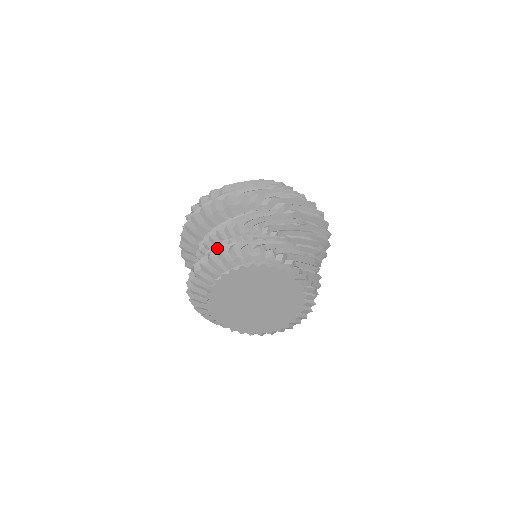
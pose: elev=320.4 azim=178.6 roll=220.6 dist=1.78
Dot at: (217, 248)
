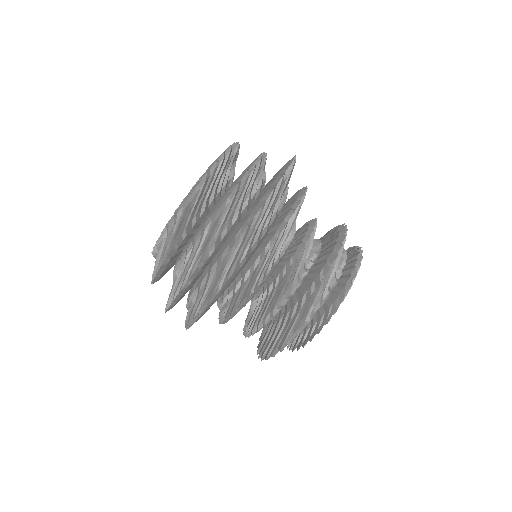
Dot at: (274, 352)
